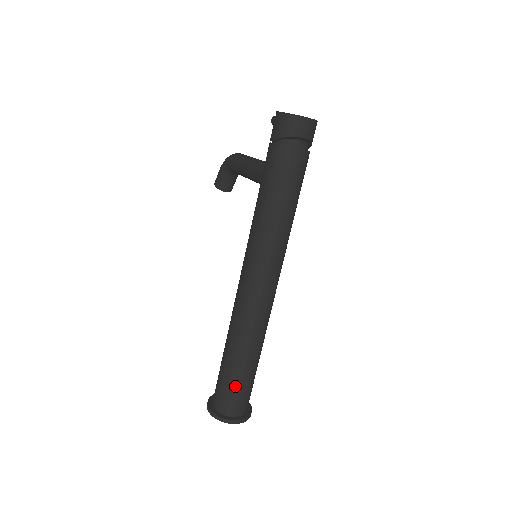
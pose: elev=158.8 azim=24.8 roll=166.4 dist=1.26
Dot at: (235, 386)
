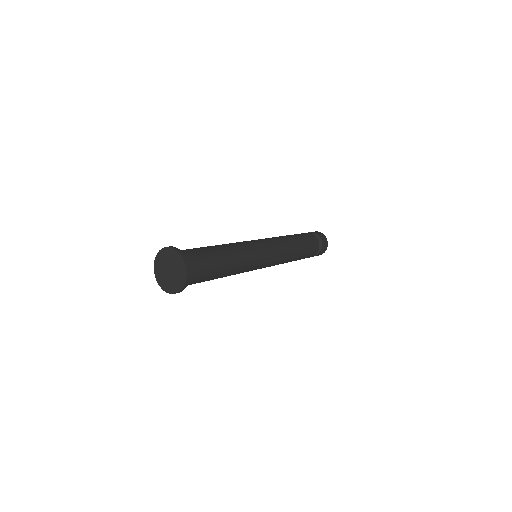
Dot at: (206, 254)
